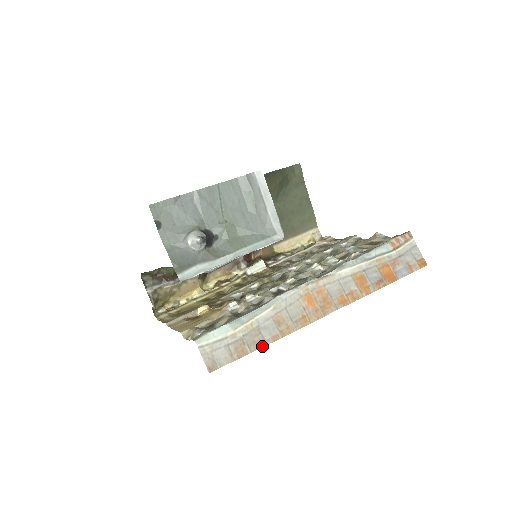
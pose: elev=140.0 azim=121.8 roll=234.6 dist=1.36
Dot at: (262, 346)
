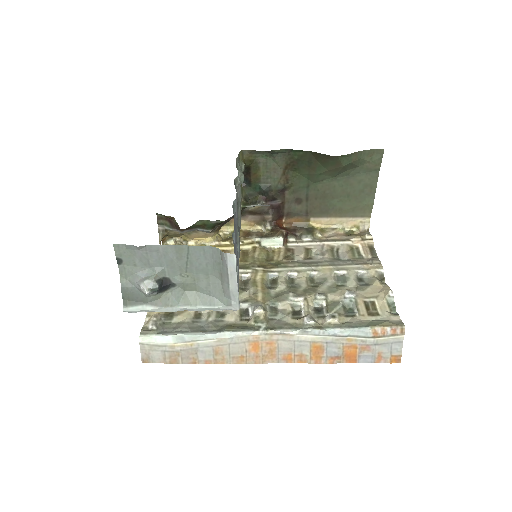
Dot at: (193, 363)
